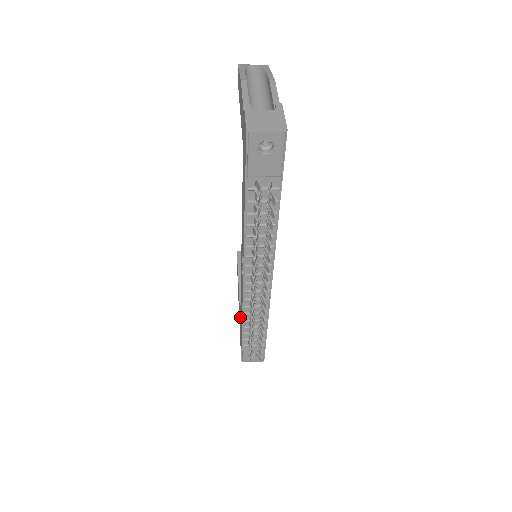
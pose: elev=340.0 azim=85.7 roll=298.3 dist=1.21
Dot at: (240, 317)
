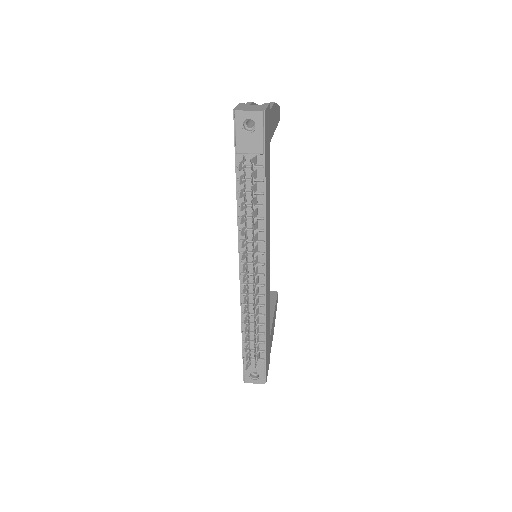
Dot at: occluded
